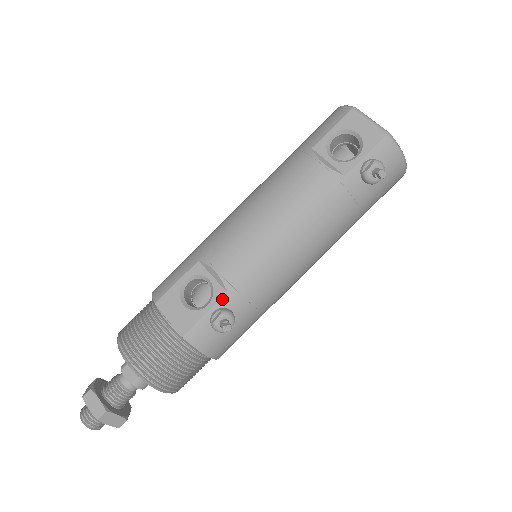
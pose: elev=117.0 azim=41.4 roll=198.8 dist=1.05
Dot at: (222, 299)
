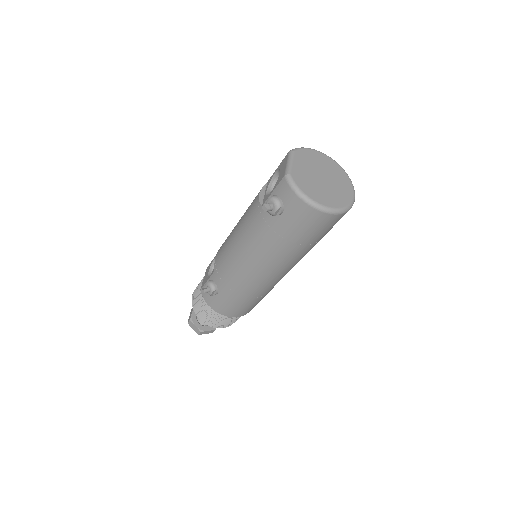
Dot at: (213, 274)
